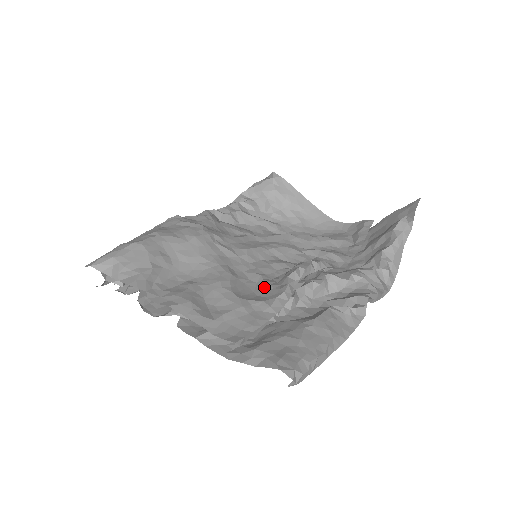
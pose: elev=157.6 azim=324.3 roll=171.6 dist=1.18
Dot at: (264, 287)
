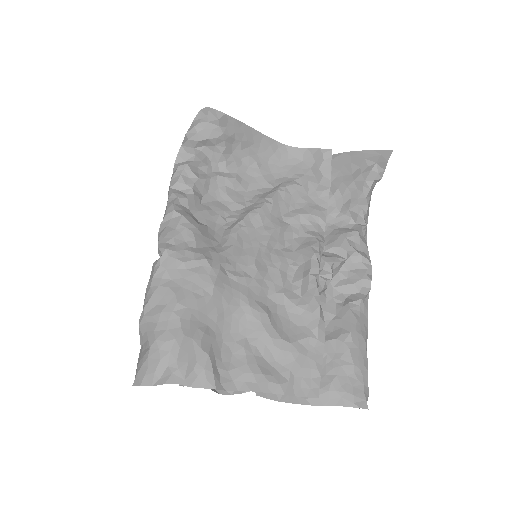
Dot at: (295, 311)
